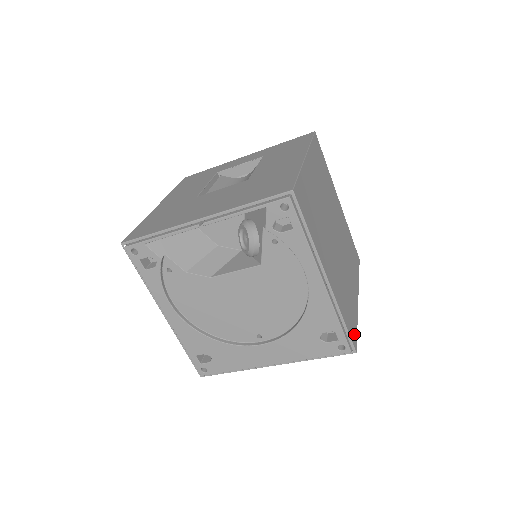
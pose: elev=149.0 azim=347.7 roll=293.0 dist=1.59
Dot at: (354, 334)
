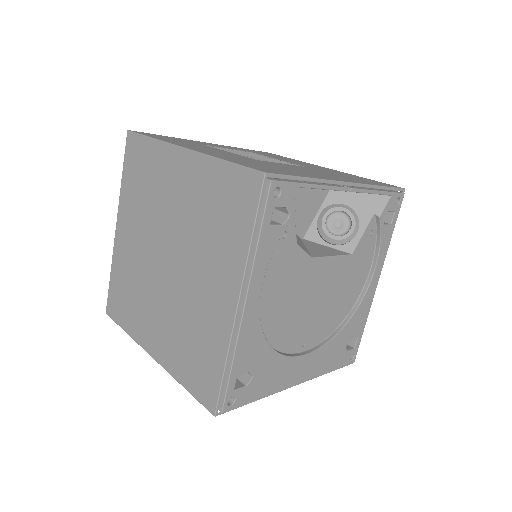
Dot at: occluded
